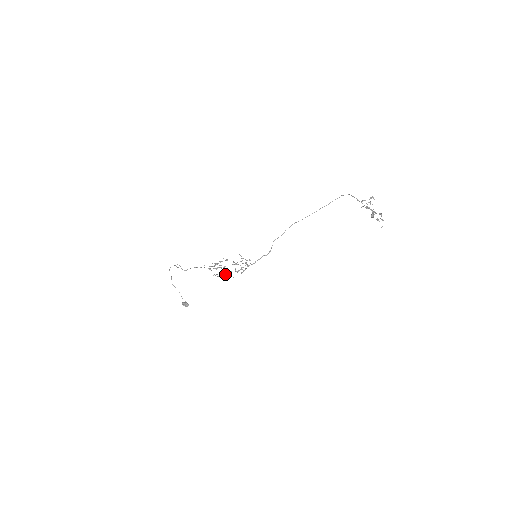
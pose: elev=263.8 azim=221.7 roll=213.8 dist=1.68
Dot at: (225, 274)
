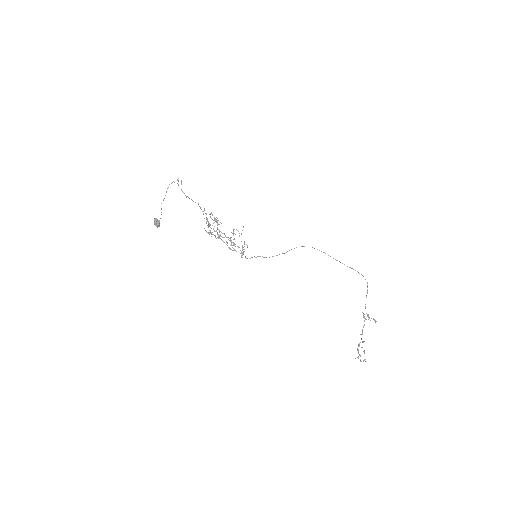
Dot at: occluded
